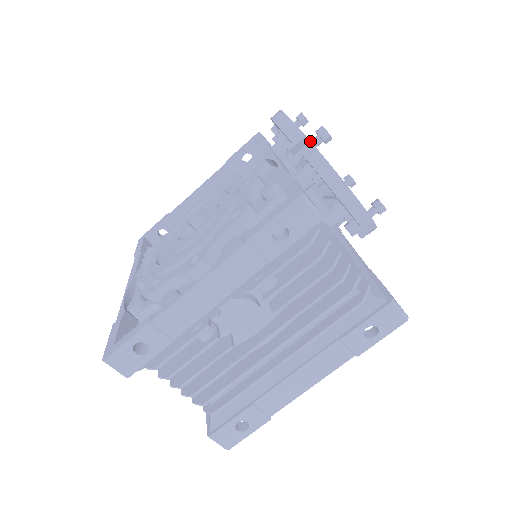
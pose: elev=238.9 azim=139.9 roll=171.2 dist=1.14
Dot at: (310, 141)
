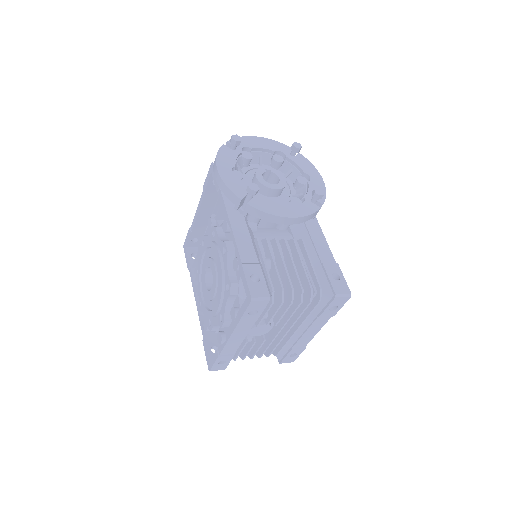
Dot at: (246, 197)
